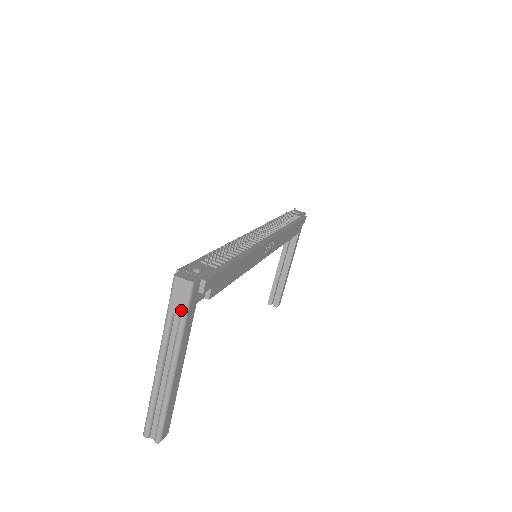
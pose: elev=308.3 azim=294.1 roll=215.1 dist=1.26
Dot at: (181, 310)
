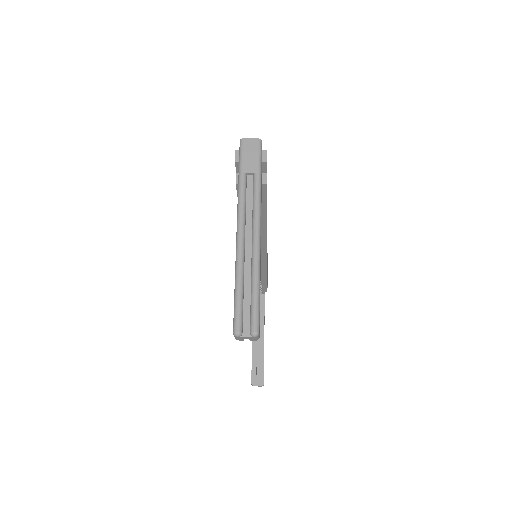
Dot at: (255, 166)
